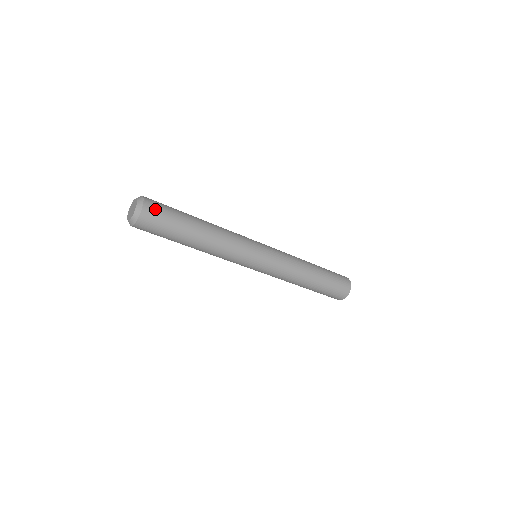
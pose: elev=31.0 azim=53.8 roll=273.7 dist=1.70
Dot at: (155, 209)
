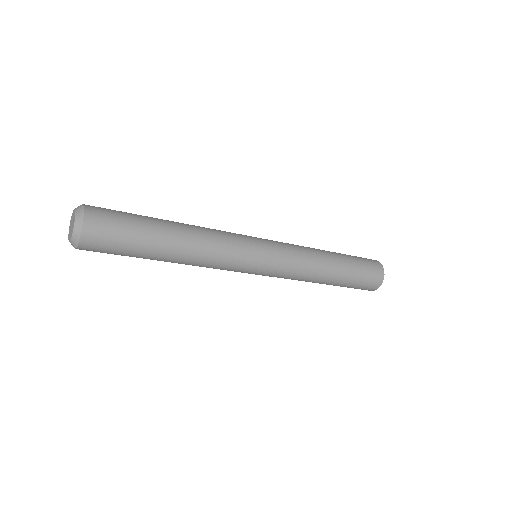
Dot at: (99, 240)
